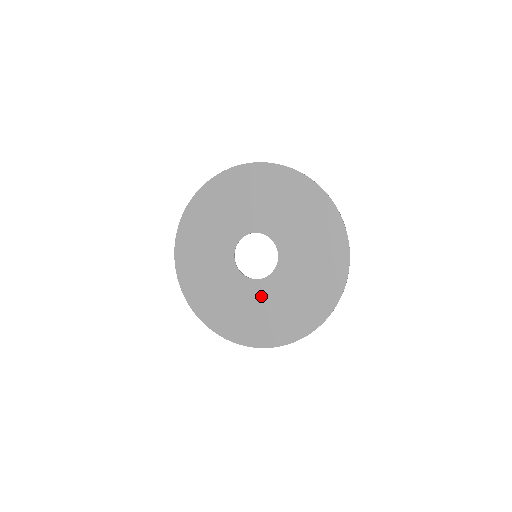
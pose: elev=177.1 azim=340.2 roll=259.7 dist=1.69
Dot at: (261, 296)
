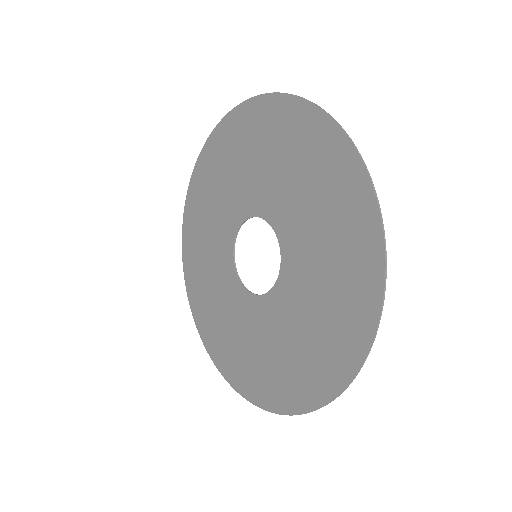
Dot at: (267, 323)
